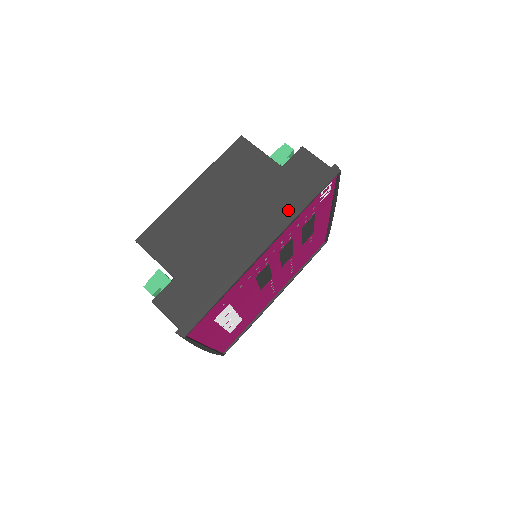
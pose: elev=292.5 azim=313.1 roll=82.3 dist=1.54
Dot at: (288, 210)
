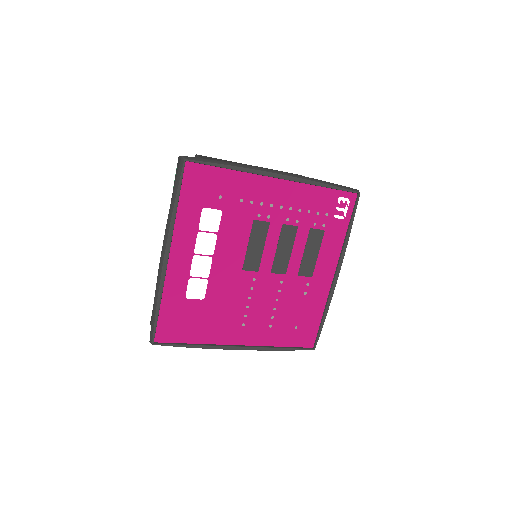
Dot at: occluded
